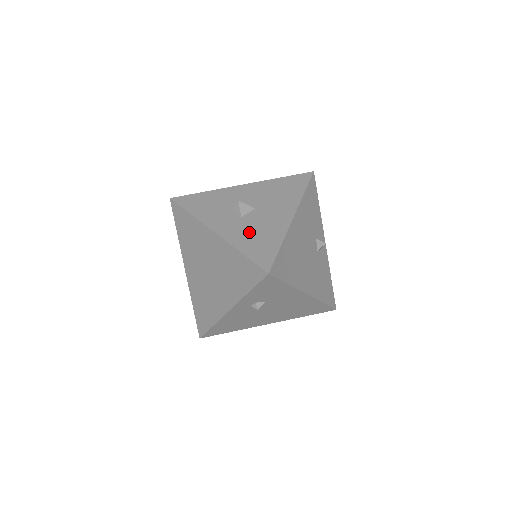
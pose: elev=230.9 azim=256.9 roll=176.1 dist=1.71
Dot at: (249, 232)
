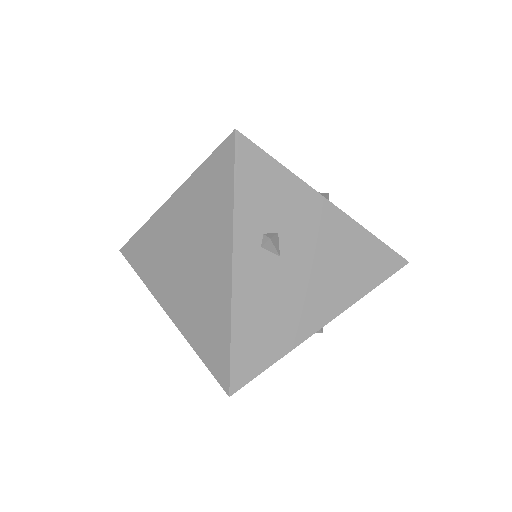
Dot at: occluded
